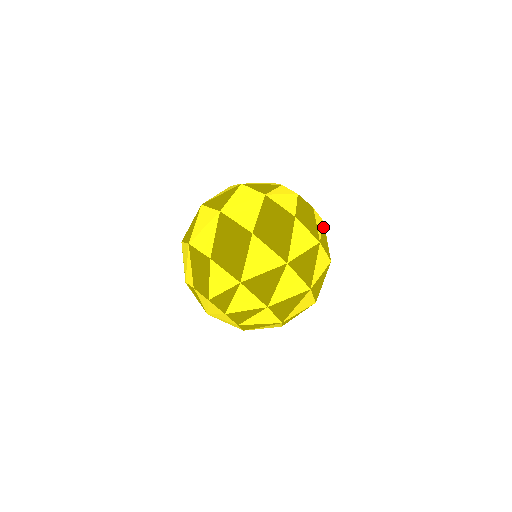
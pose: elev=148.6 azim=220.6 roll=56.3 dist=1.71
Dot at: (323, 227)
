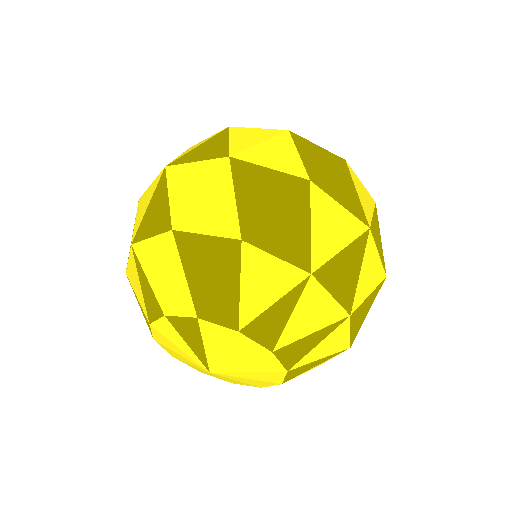
Dot at: occluded
